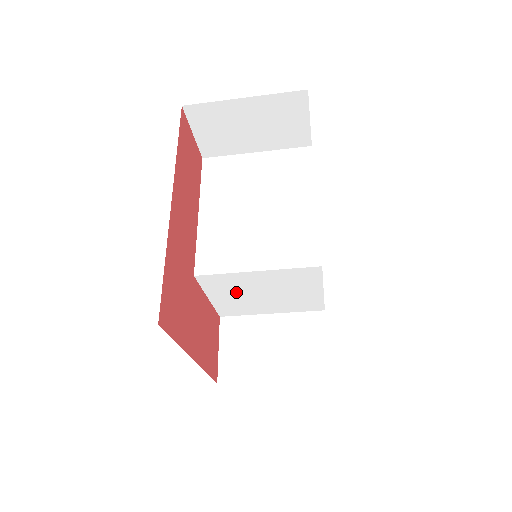
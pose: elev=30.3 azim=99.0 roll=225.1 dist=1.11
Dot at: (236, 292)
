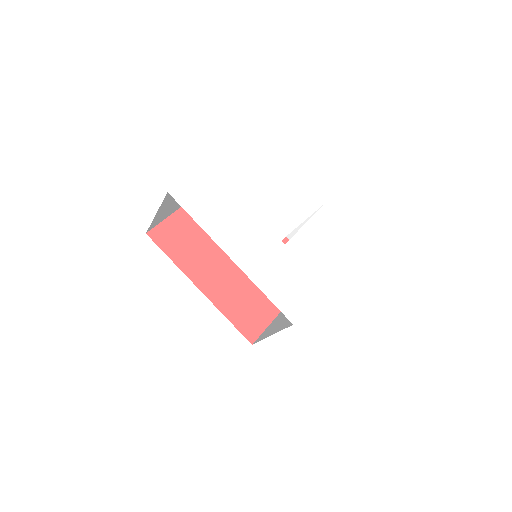
Dot at: occluded
